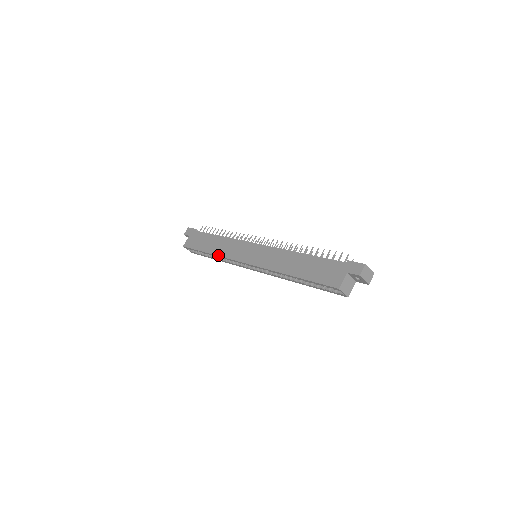
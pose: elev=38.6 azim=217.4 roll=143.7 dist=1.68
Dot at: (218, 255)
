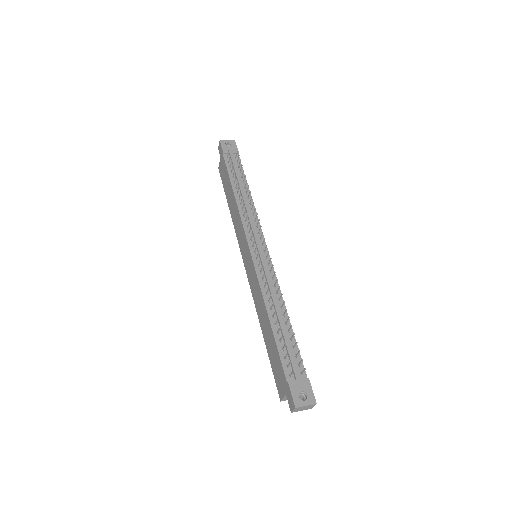
Dot at: (233, 223)
